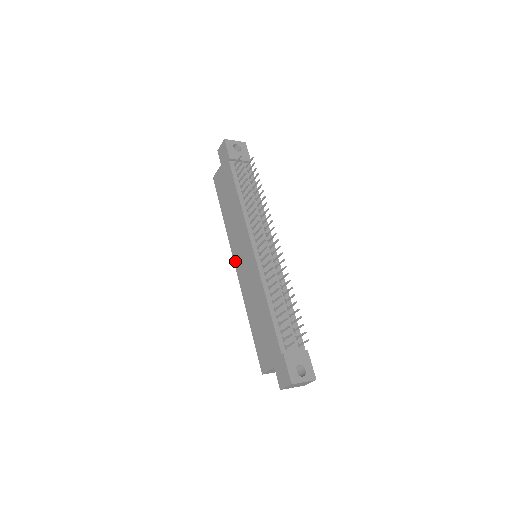
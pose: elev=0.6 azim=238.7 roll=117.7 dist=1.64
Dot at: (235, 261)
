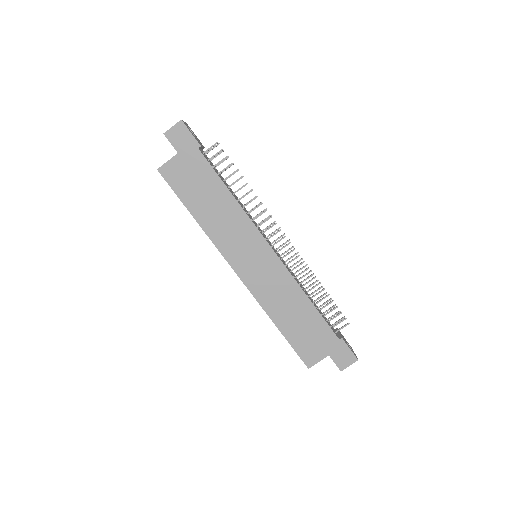
Dot at: (236, 267)
